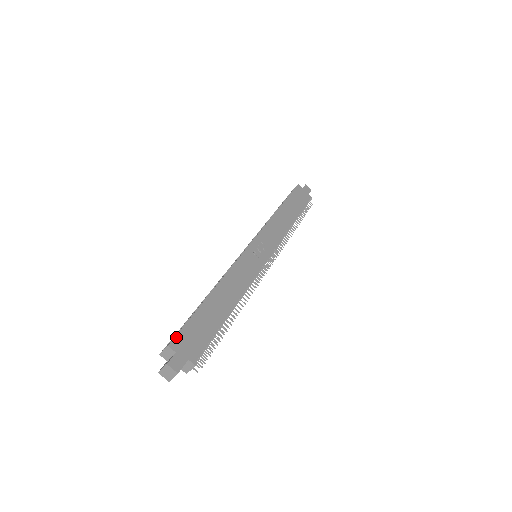
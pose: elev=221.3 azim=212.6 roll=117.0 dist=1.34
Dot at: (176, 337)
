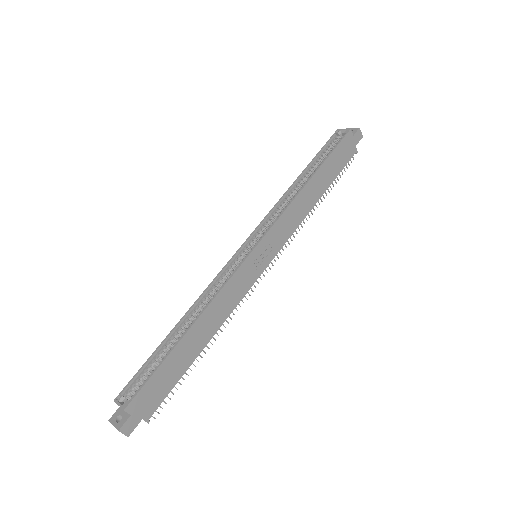
Dot at: (135, 398)
